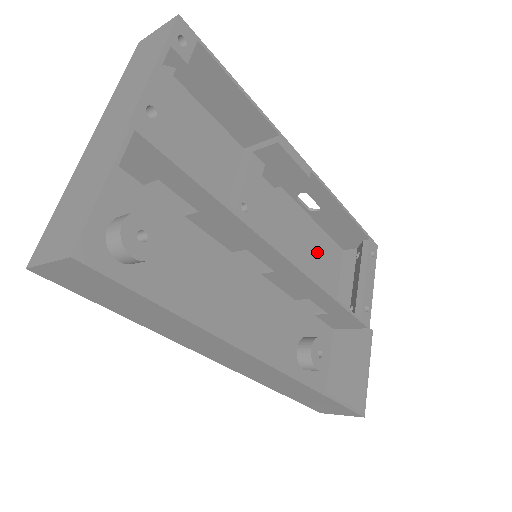
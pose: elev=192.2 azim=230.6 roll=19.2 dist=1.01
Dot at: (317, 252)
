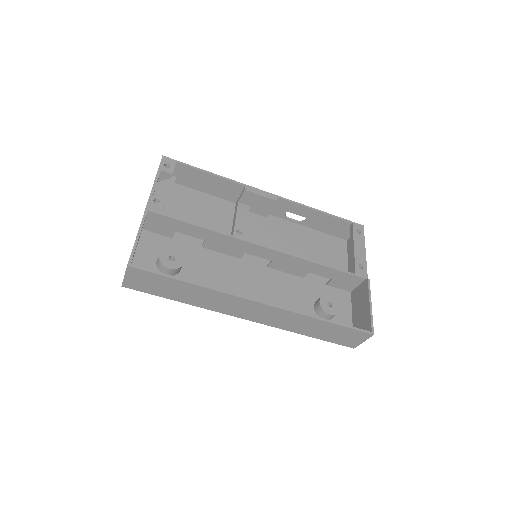
Dot at: (318, 246)
